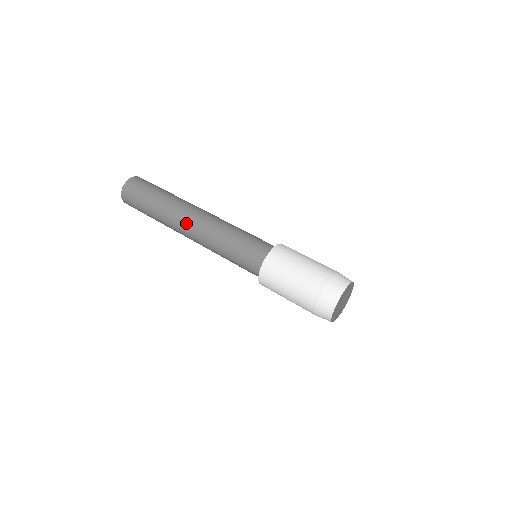
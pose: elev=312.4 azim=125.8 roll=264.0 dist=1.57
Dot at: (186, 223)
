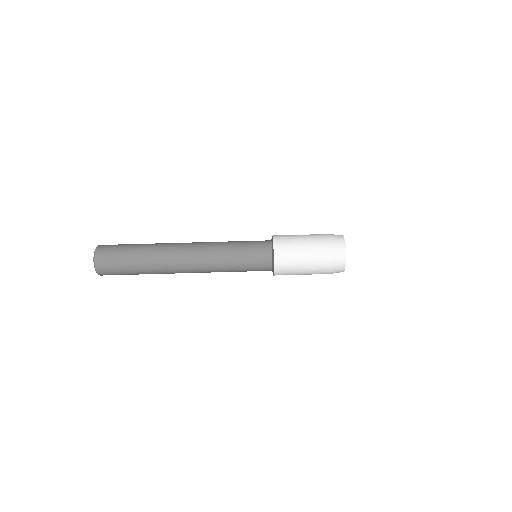
Dot at: (183, 259)
